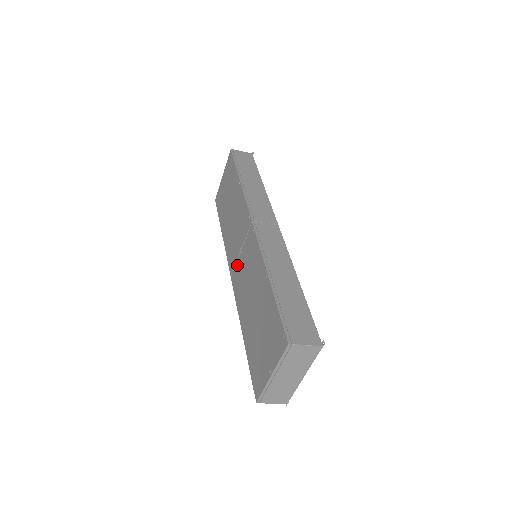
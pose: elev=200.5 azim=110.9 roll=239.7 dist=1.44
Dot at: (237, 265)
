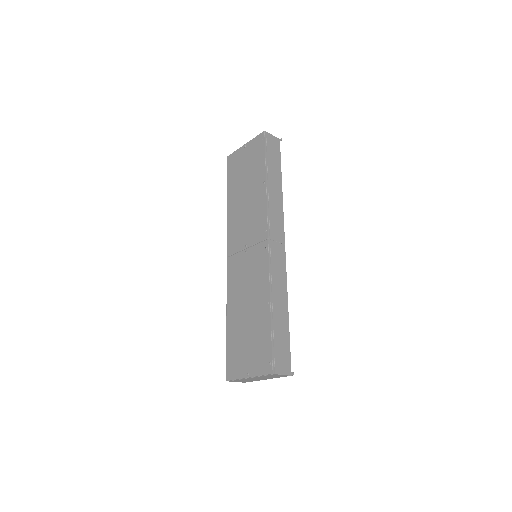
Dot at: (238, 256)
